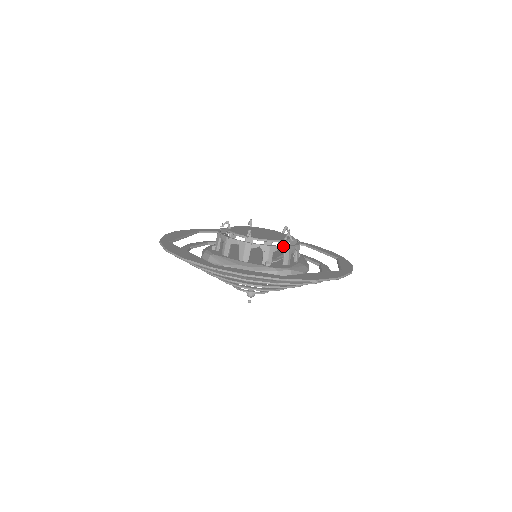
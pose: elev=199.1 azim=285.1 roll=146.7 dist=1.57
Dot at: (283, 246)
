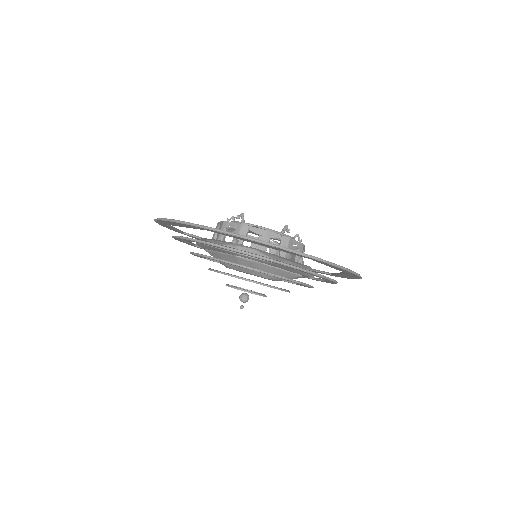
Dot at: occluded
